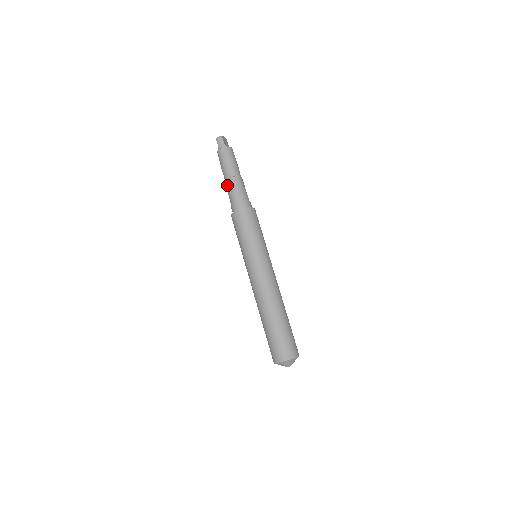
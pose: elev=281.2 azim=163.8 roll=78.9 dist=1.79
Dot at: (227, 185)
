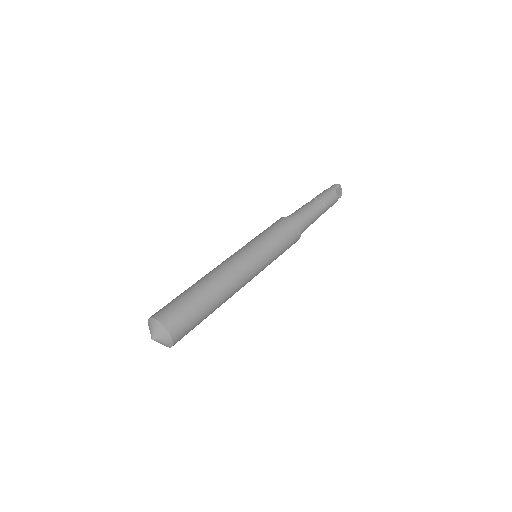
Dot at: (303, 205)
